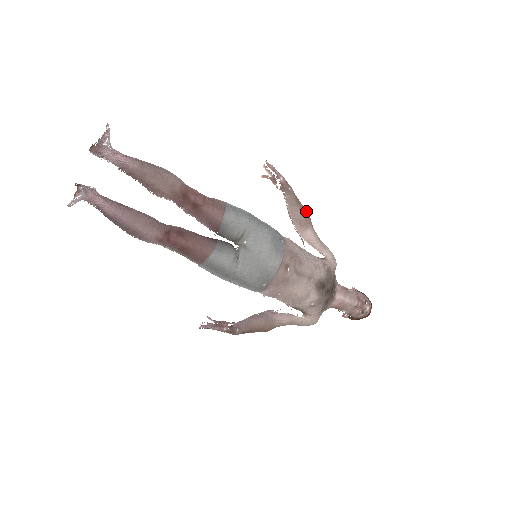
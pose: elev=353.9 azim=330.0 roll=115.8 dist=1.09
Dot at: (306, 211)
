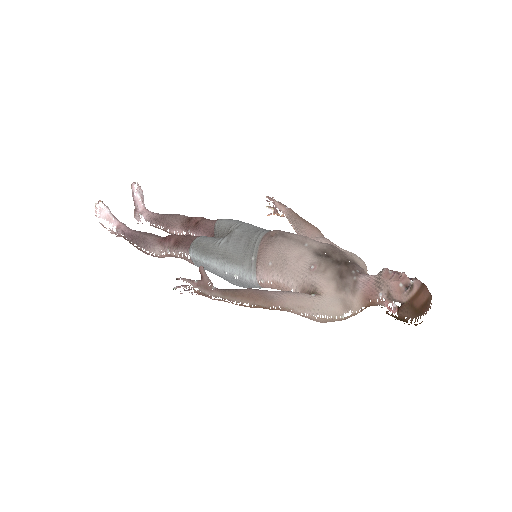
Dot at: occluded
